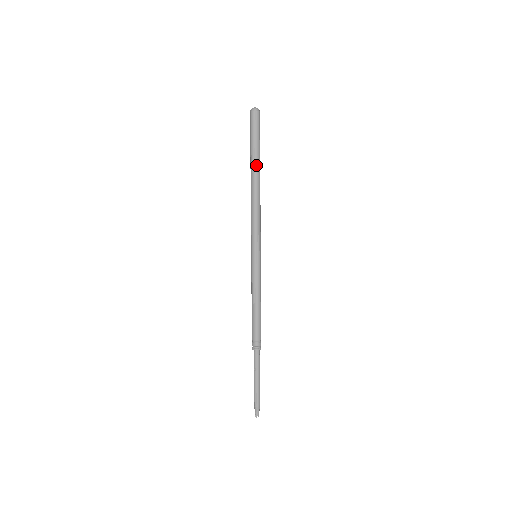
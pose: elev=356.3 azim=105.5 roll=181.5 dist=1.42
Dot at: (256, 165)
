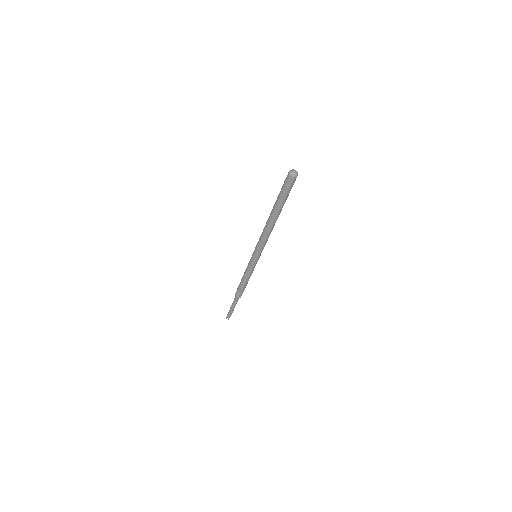
Dot at: (280, 211)
